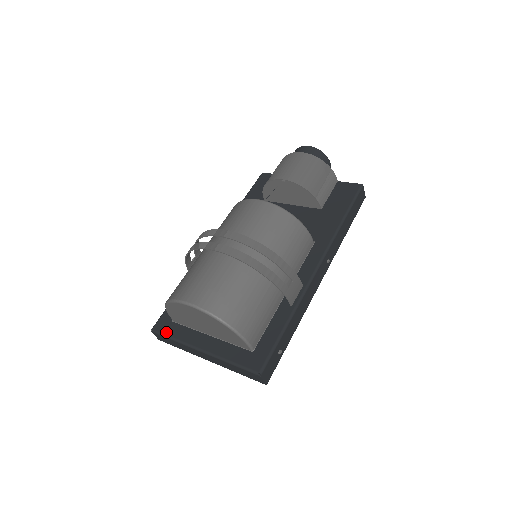
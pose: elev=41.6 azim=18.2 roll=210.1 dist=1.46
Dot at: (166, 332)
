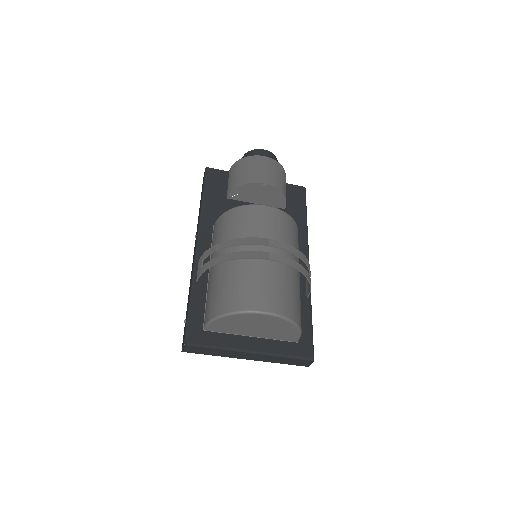
Dot at: (205, 342)
